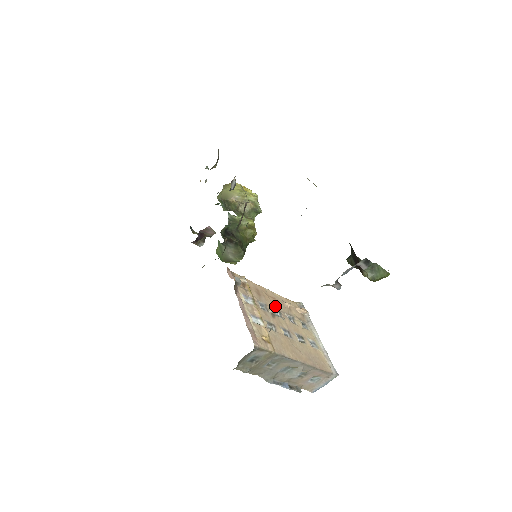
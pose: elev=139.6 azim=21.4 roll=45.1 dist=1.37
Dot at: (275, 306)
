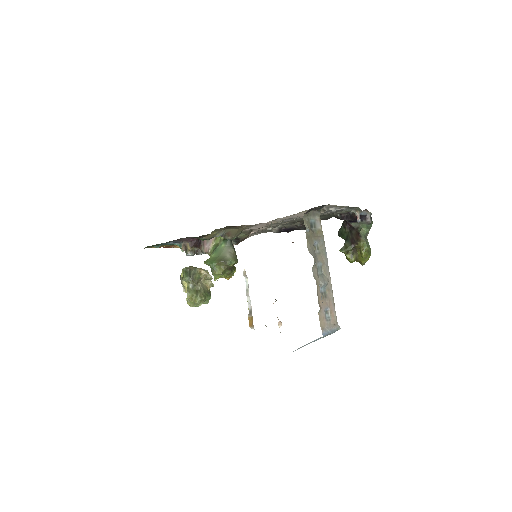
Dot at: occluded
